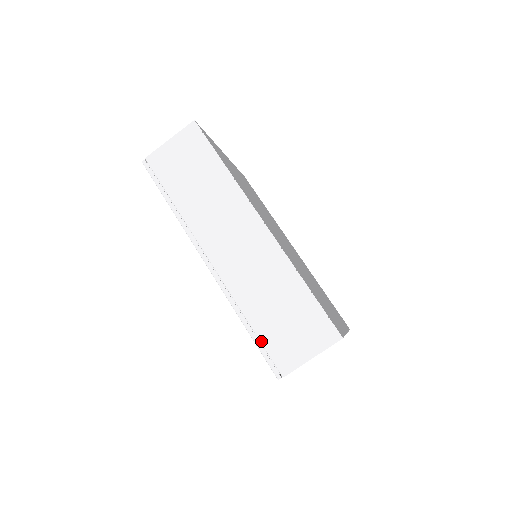
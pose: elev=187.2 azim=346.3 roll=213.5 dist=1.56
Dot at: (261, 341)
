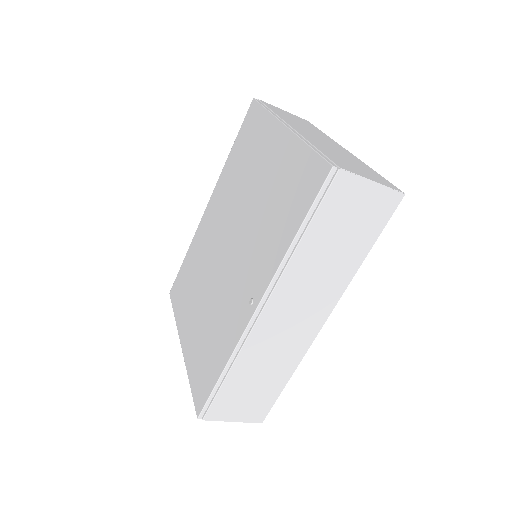
Dot at: (219, 392)
